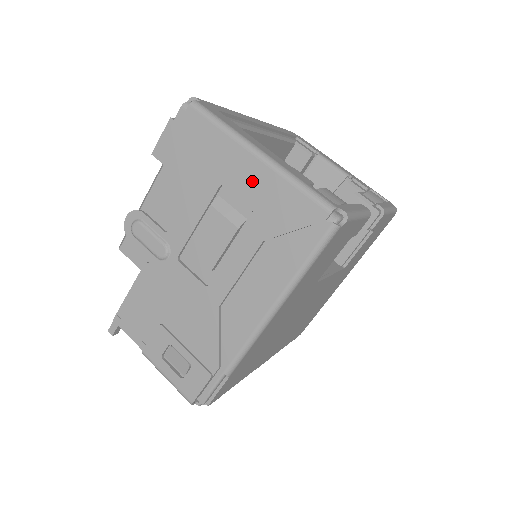
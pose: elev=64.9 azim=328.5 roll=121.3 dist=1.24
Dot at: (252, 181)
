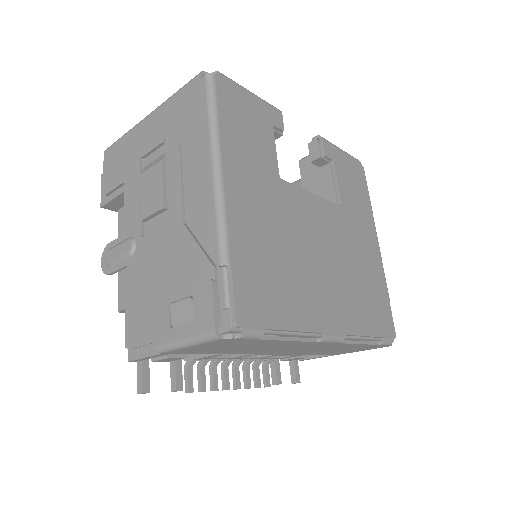
Dot at: (153, 129)
